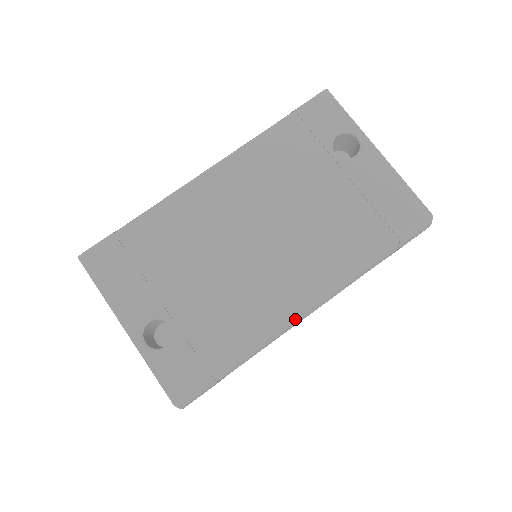
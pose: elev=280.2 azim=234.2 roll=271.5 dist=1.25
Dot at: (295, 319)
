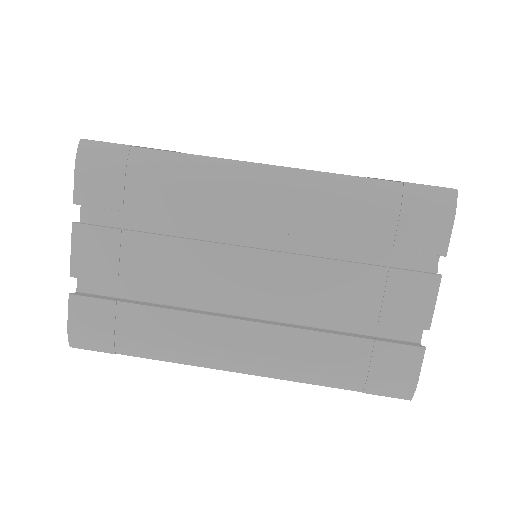
Dot at: (244, 168)
